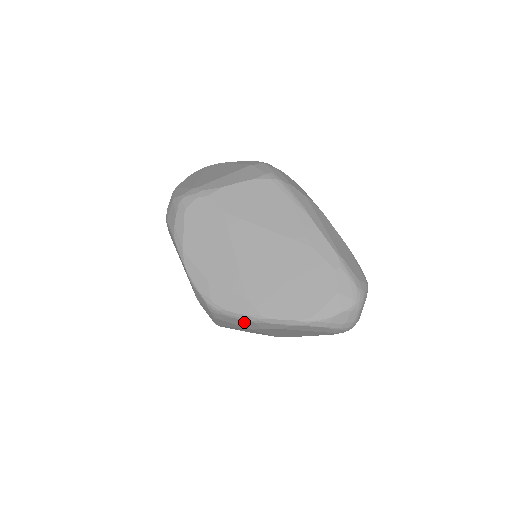
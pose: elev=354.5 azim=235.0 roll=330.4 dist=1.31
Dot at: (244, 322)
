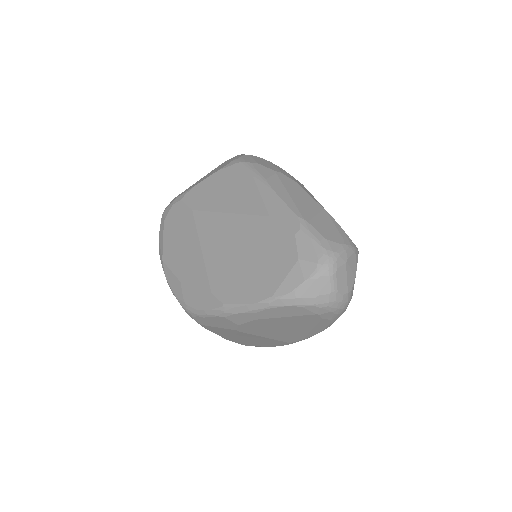
Dot at: (218, 320)
